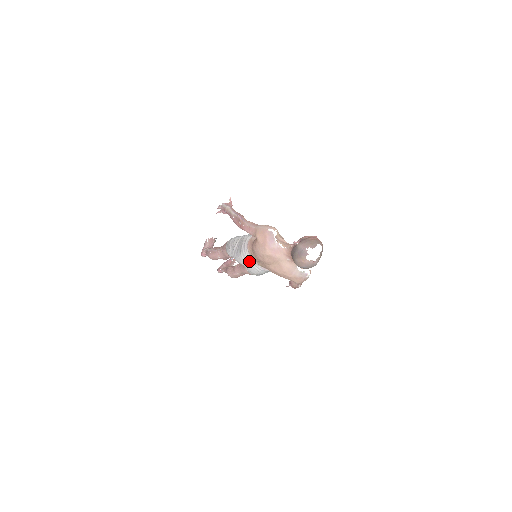
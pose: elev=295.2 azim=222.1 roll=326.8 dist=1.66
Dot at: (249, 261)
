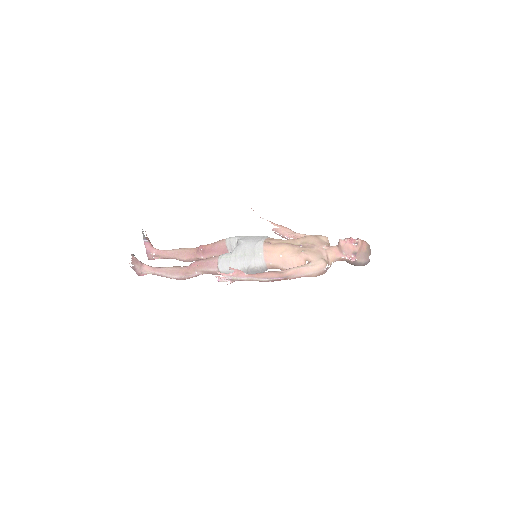
Dot at: occluded
